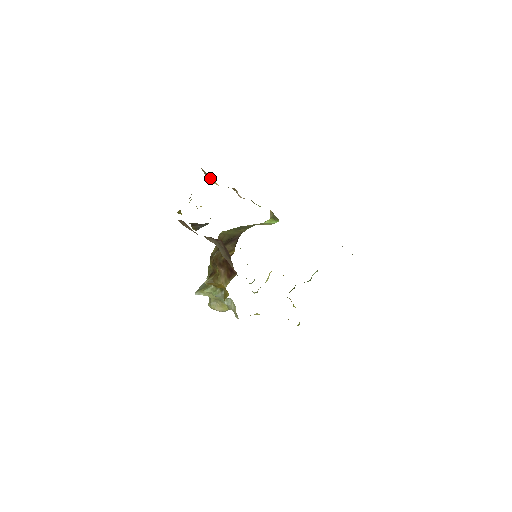
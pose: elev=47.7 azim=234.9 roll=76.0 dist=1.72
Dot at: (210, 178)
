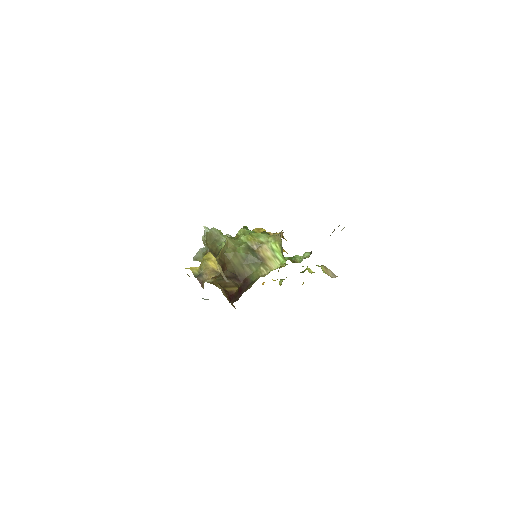
Dot at: occluded
